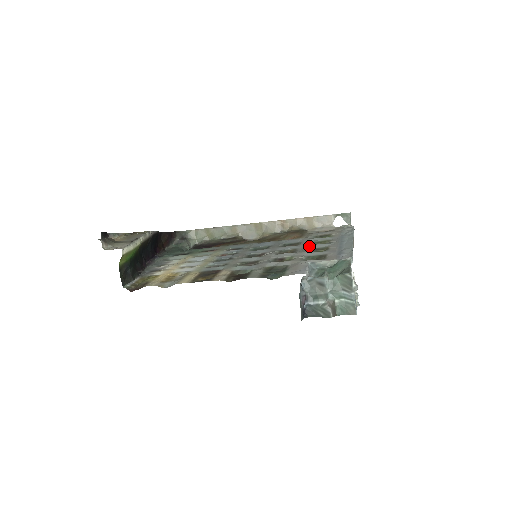
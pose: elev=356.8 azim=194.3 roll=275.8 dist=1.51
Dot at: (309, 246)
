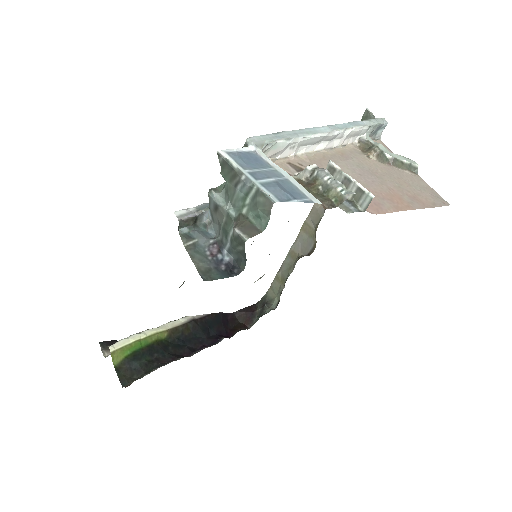
Dot at: occluded
